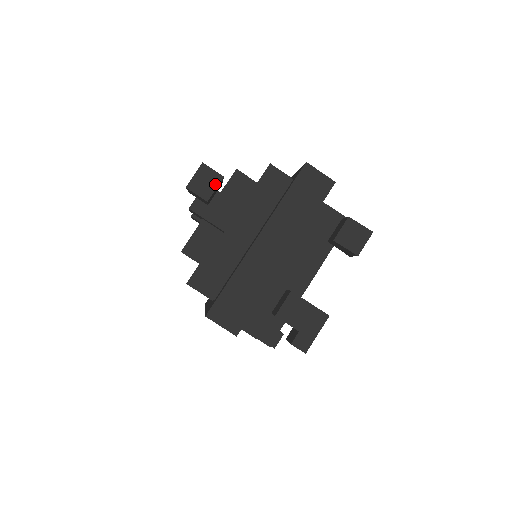
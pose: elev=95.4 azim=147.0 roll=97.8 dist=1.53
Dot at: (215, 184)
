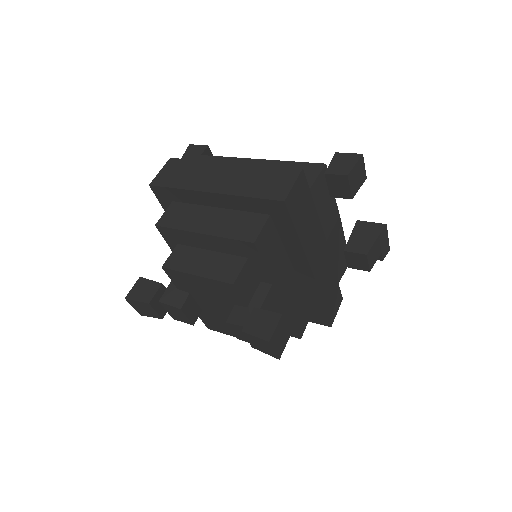
Dot at: (284, 325)
